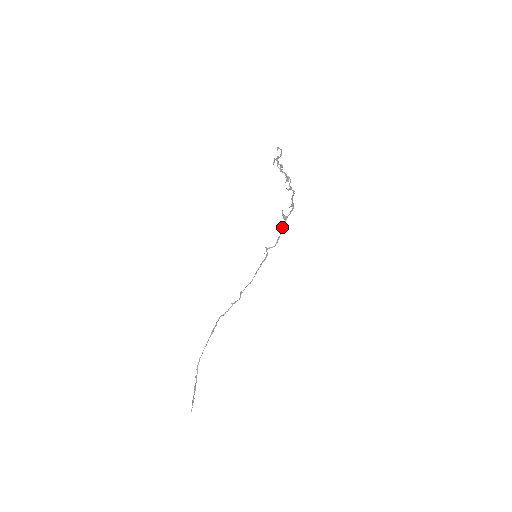
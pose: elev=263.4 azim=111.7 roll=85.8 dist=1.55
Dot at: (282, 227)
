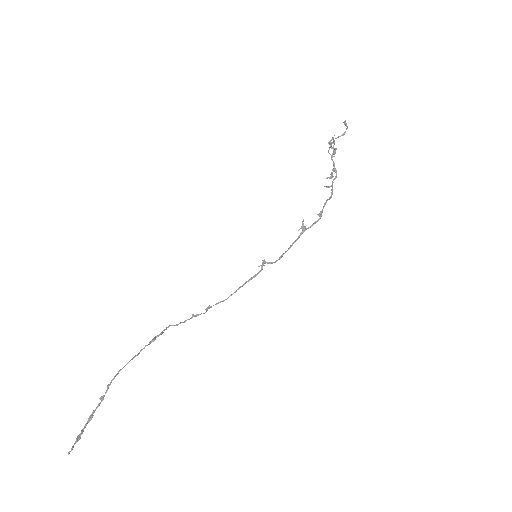
Dot at: (295, 240)
